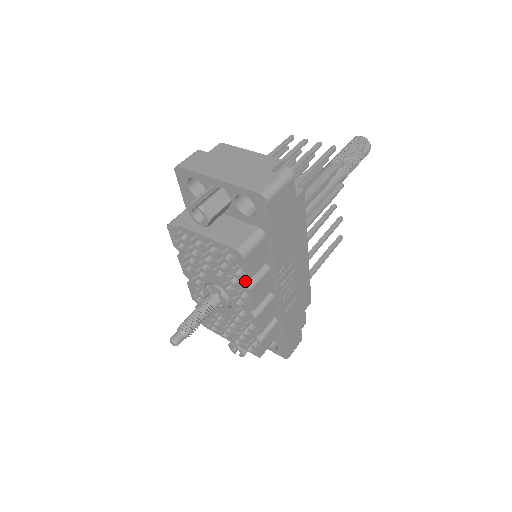
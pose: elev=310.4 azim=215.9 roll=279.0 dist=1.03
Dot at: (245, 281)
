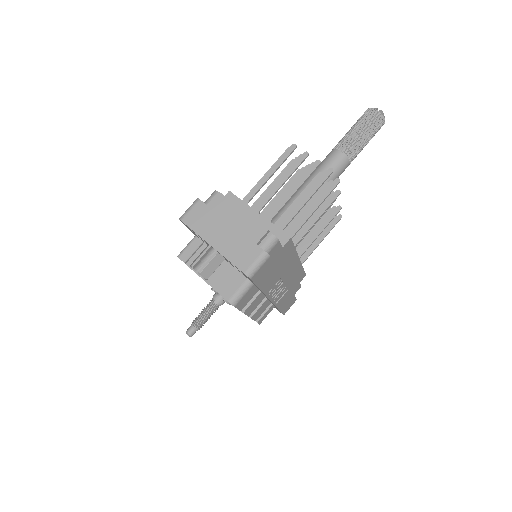
Dot at: occluded
